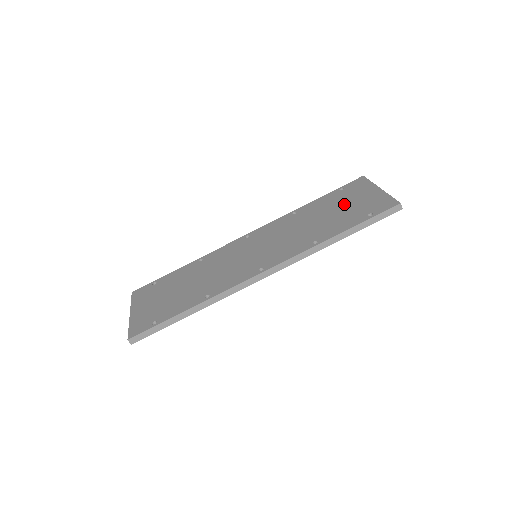
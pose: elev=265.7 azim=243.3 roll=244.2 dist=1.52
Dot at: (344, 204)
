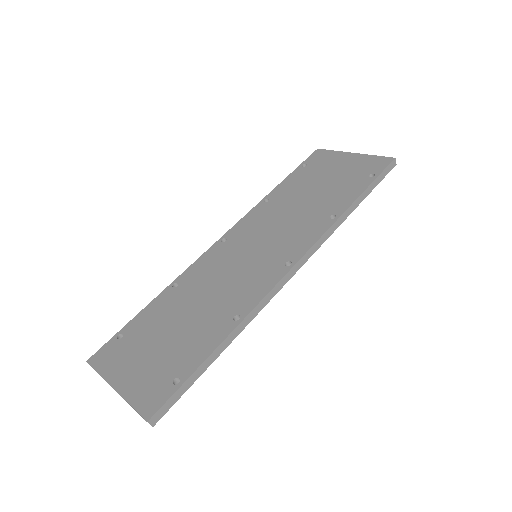
Dot at: (326, 176)
